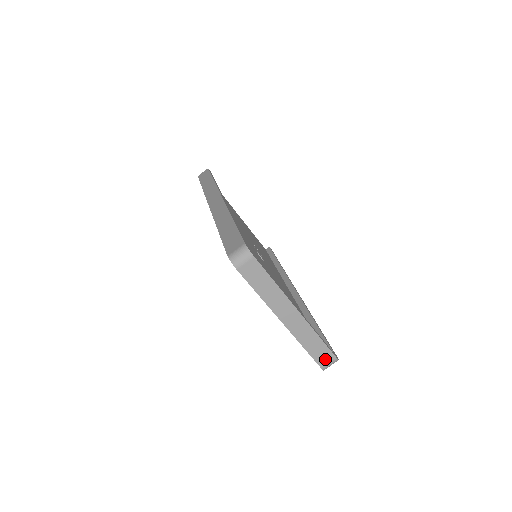
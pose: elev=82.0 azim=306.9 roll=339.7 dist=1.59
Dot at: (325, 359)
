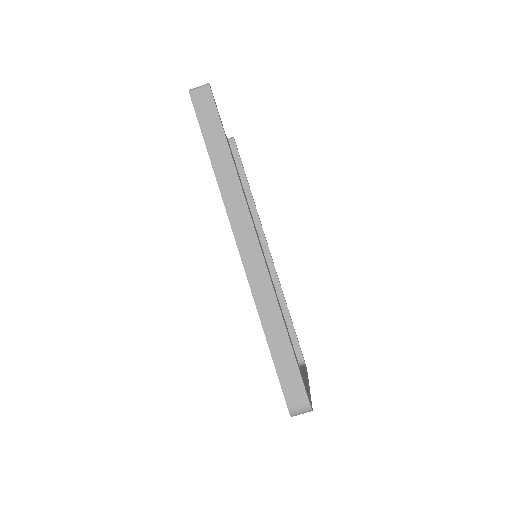
Dot at: occluded
